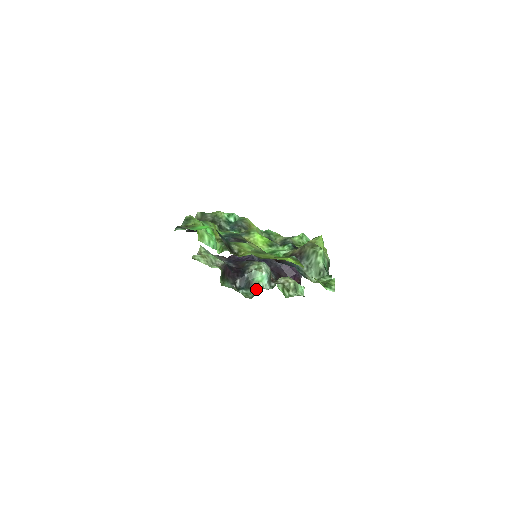
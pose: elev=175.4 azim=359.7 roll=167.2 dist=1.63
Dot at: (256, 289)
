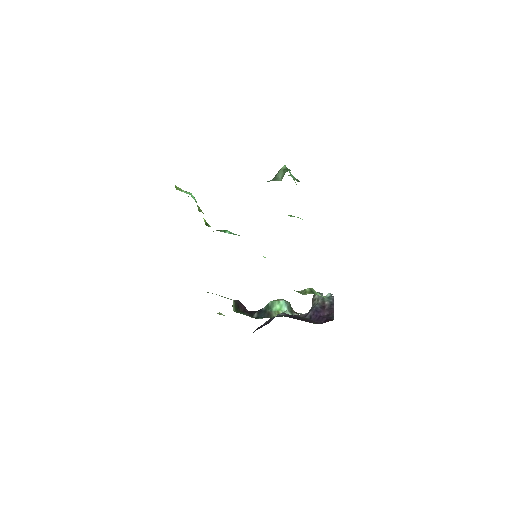
Dot at: (275, 315)
